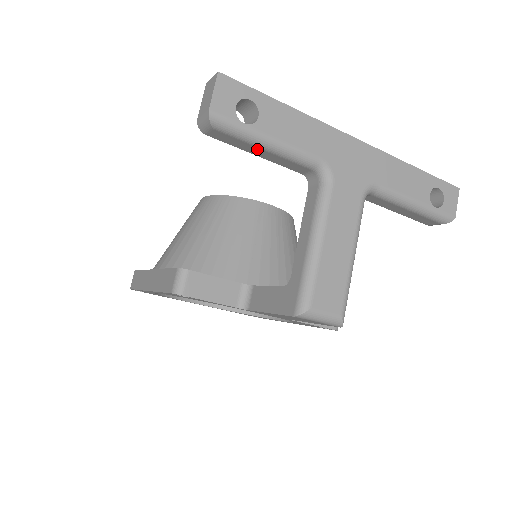
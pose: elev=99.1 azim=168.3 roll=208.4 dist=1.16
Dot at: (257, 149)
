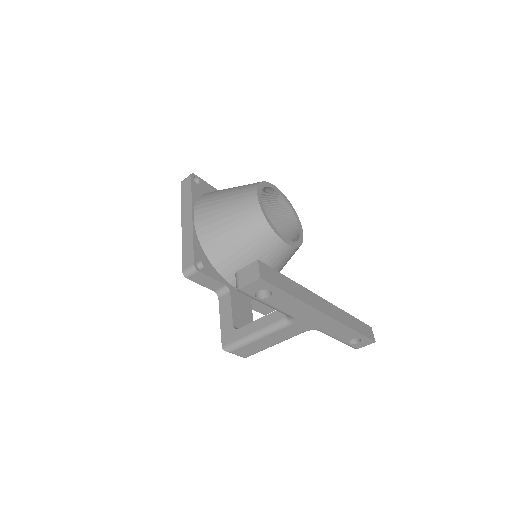
Dot at: occluded
